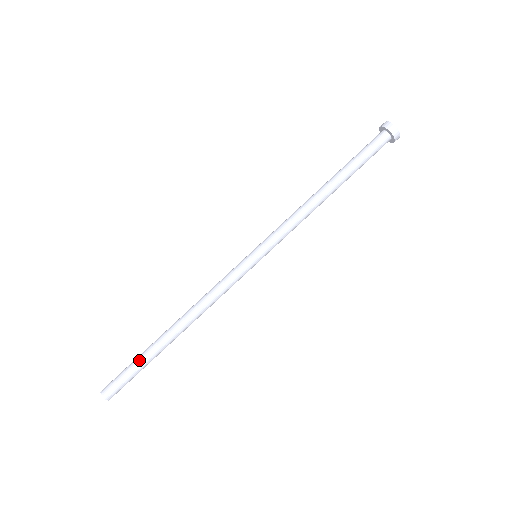
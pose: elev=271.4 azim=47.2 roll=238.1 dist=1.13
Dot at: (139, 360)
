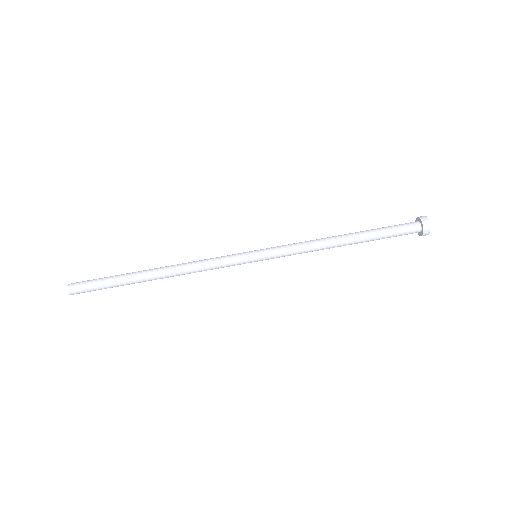
Dot at: (114, 284)
